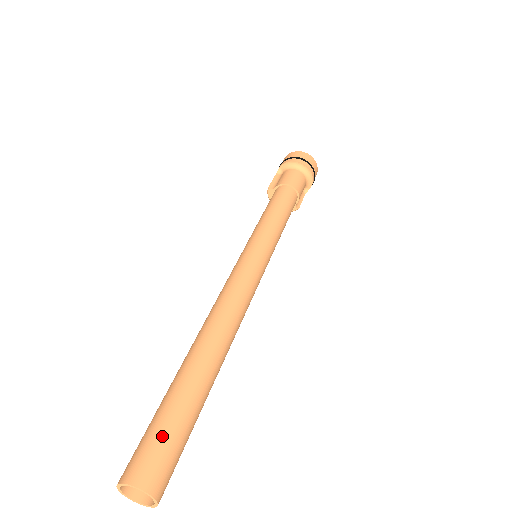
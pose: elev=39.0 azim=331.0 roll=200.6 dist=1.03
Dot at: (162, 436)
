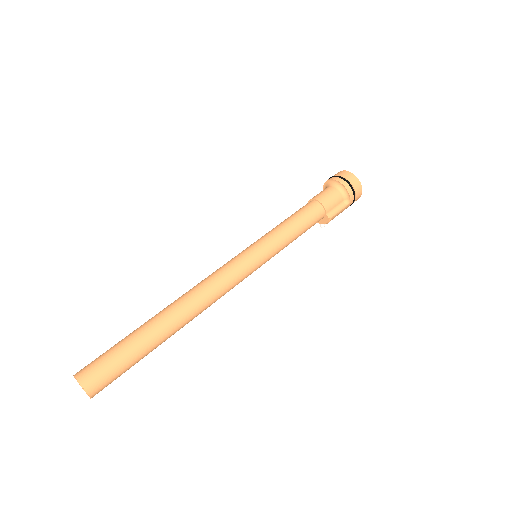
Dot at: (104, 354)
